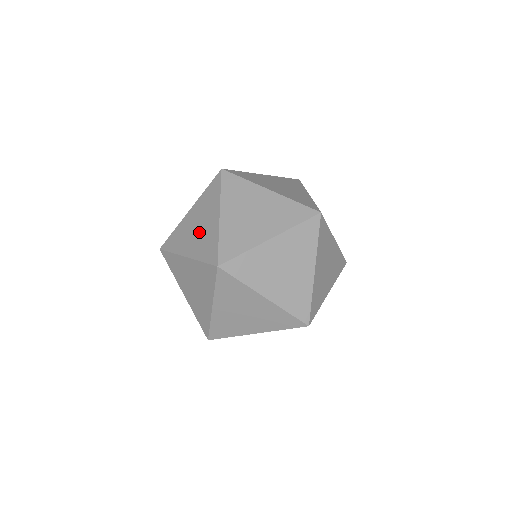
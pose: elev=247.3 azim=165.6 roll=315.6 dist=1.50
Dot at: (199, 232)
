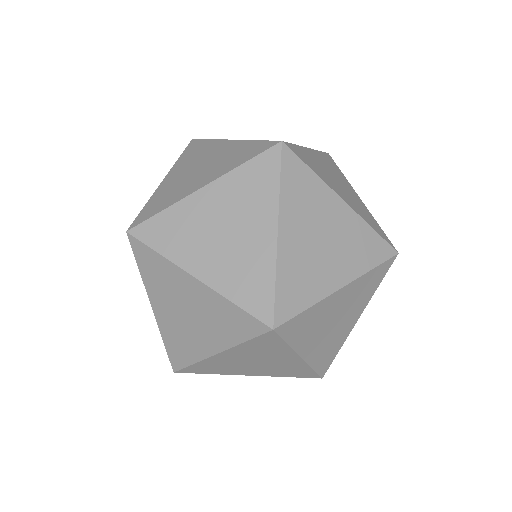
Dot at: (228, 244)
